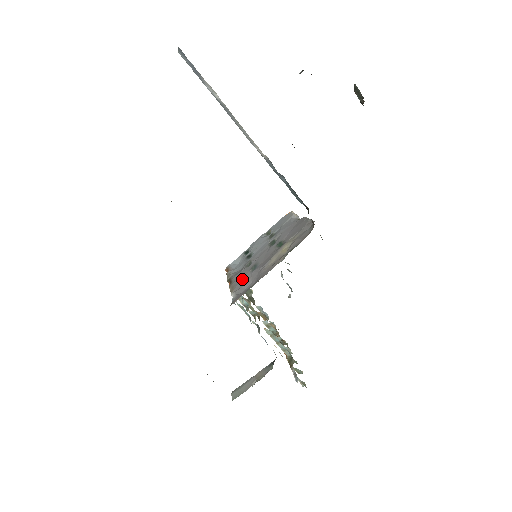
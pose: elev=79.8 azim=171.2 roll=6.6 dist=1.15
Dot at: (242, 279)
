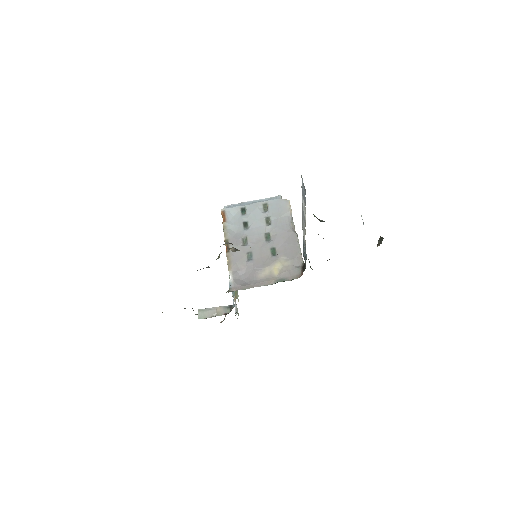
Dot at: (239, 261)
